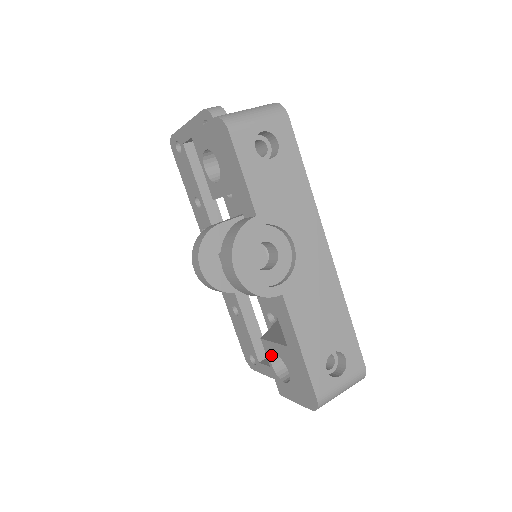
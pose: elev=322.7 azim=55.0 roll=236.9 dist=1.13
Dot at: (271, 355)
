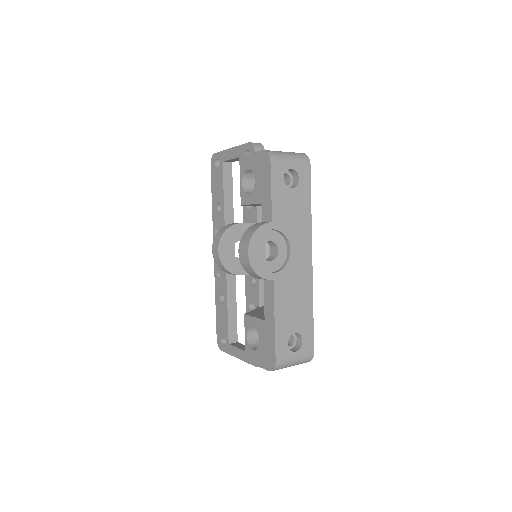
Dot at: (249, 327)
